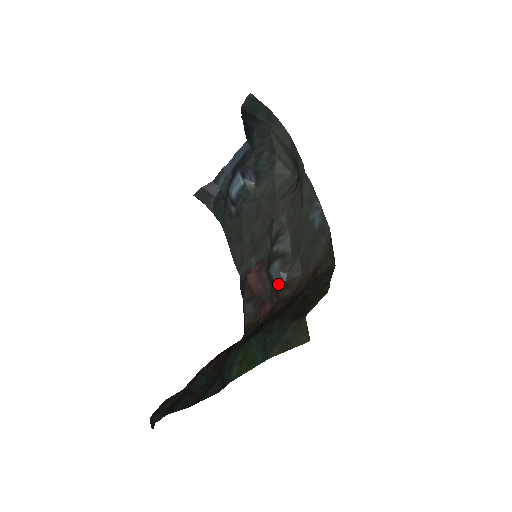
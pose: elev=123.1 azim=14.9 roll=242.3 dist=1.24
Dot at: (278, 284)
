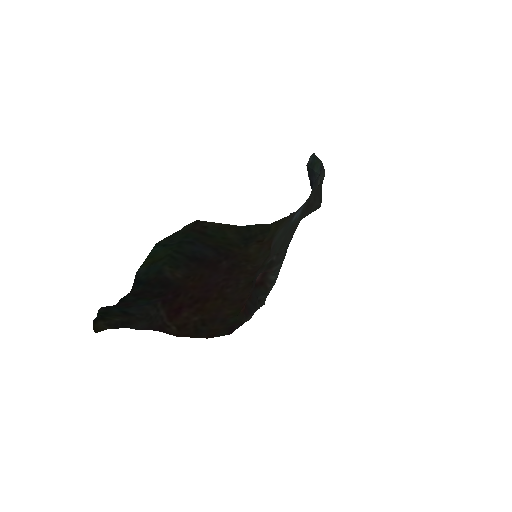
Dot at: occluded
